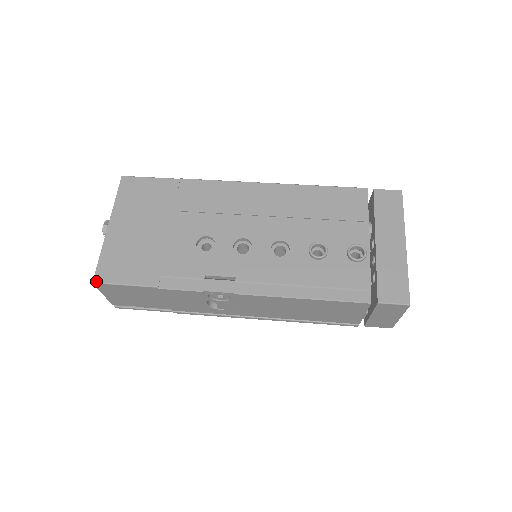
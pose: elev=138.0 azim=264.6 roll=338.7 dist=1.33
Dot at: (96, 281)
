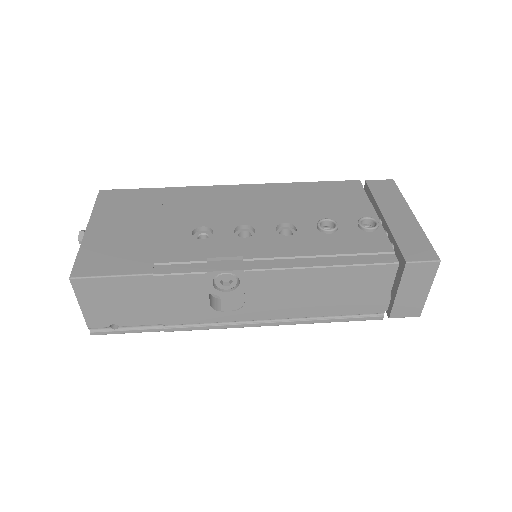
Dot at: (74, 276)
